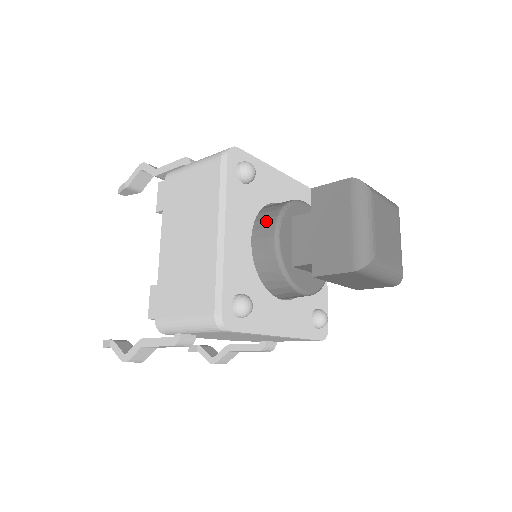
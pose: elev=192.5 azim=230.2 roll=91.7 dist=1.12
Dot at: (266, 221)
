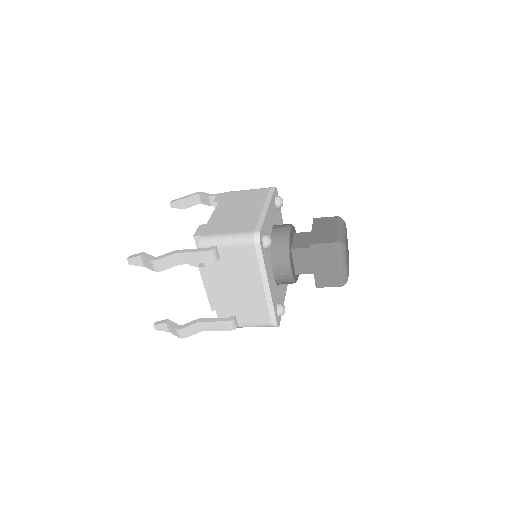
Dot at: (283, 225)
